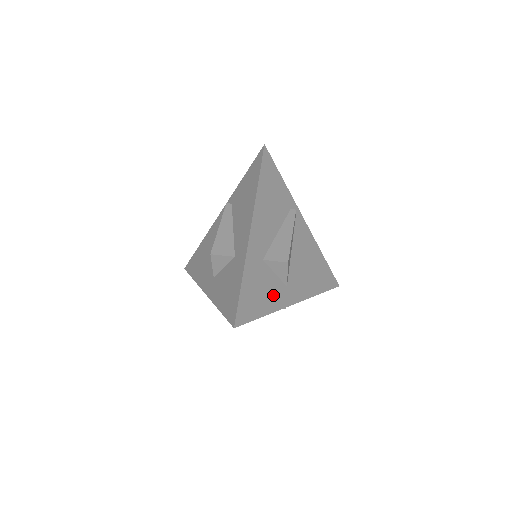
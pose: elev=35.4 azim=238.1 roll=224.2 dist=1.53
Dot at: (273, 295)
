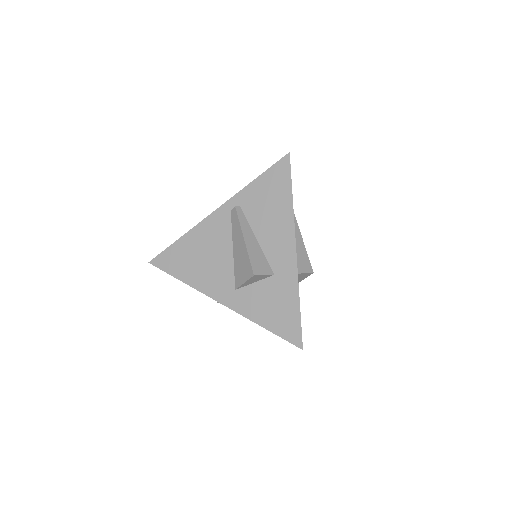
Dot at: occluded
